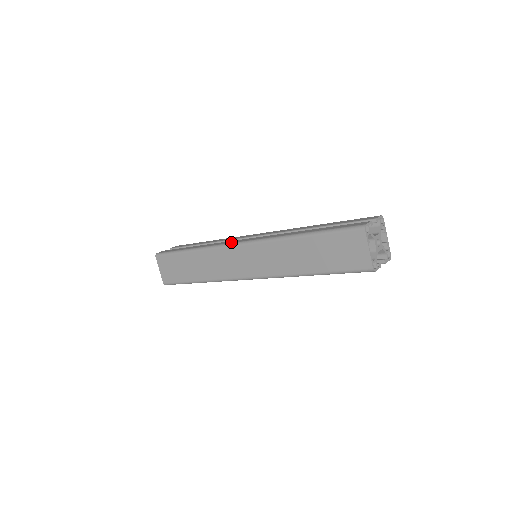
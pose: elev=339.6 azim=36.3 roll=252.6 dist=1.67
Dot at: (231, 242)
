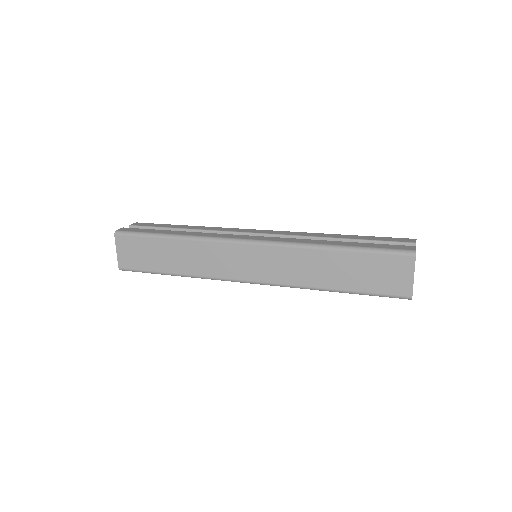
Dot at: (233, 237)
